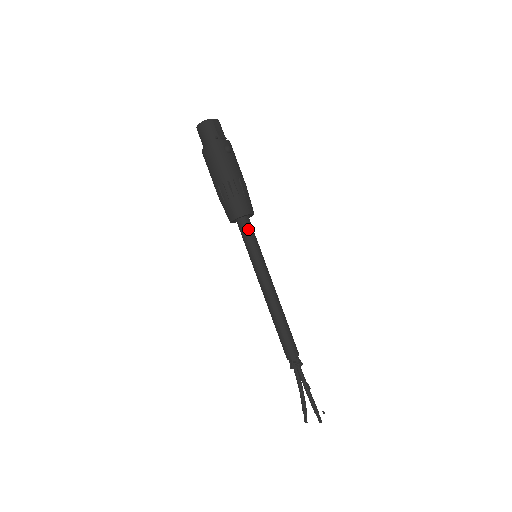
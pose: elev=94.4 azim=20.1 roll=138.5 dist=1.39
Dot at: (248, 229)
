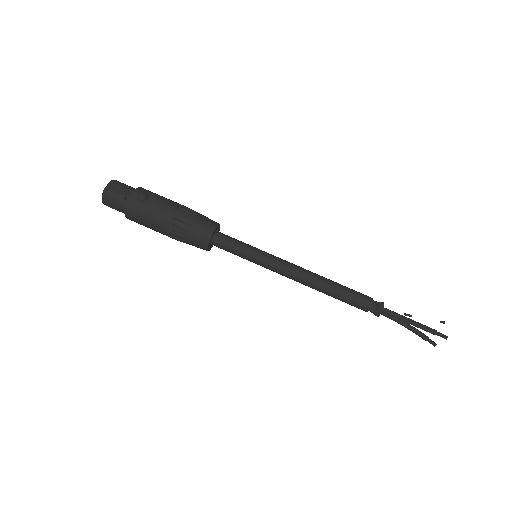
Dot at: (226, 243)
